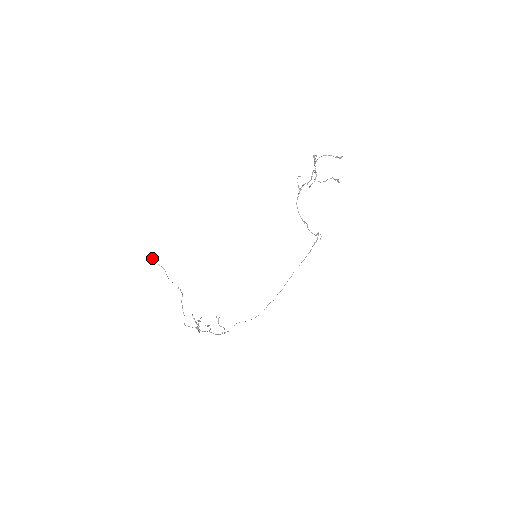
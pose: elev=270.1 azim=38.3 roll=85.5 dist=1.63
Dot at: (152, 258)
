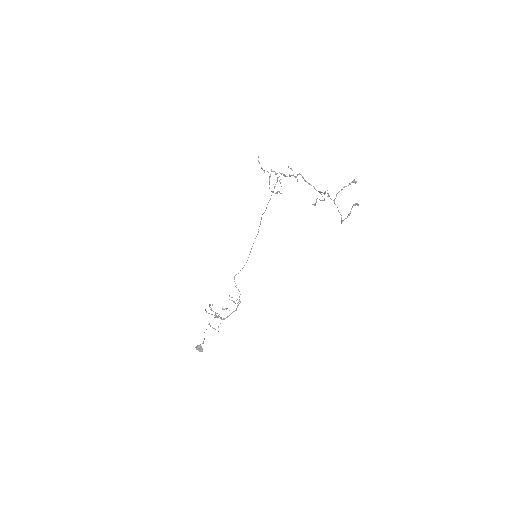
Dot at: occluded
